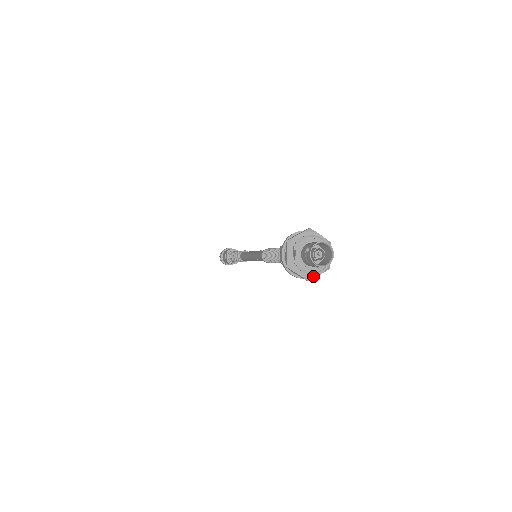
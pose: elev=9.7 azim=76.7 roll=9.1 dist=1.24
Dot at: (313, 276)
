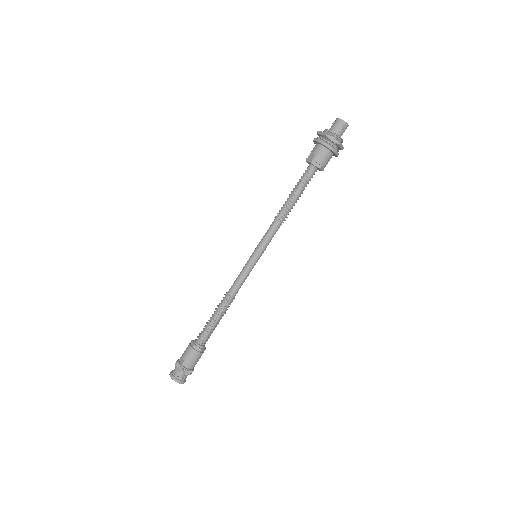
Dot at: (340, 143)
